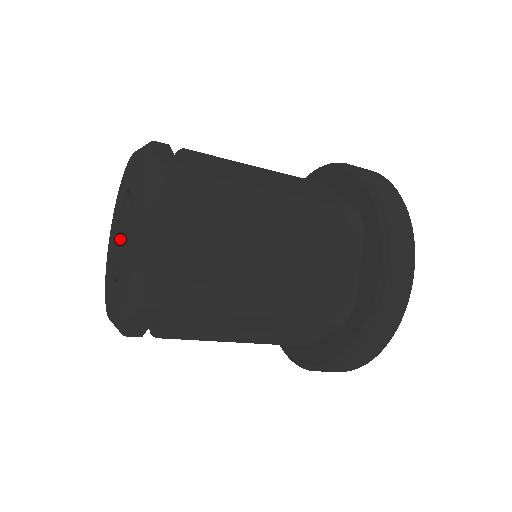
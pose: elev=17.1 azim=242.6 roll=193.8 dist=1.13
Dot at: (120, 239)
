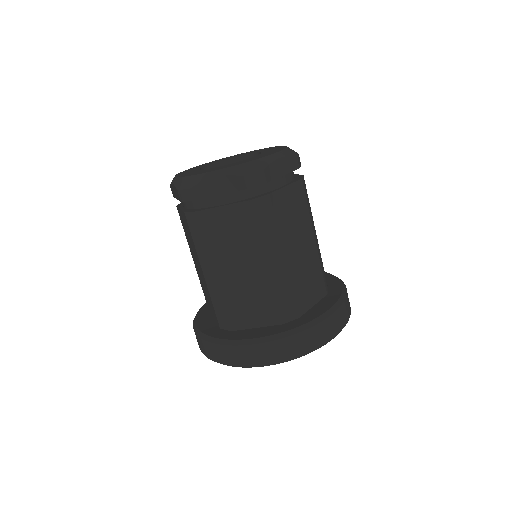
Dot at: occluded
